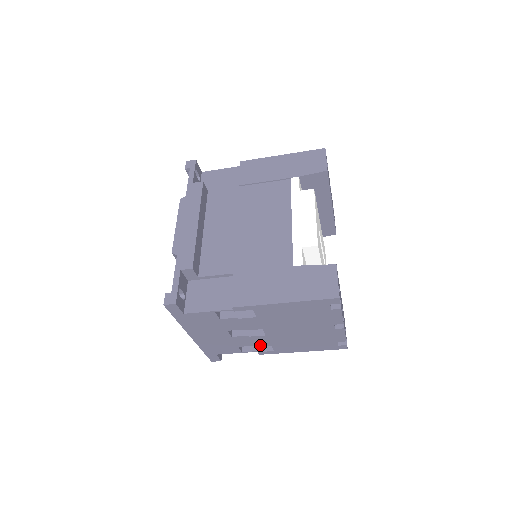
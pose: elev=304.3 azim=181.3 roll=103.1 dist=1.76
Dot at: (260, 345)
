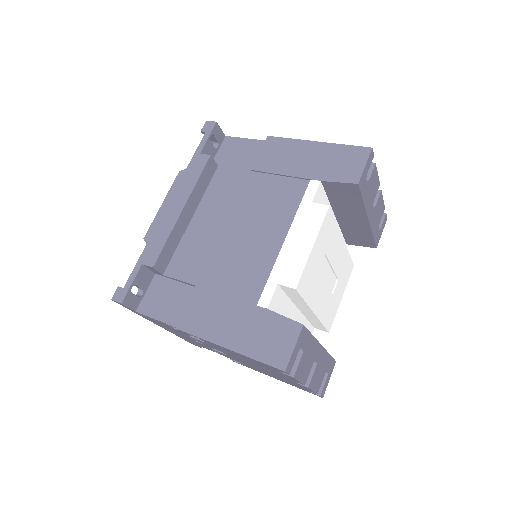
Dot at: (228, 357)
